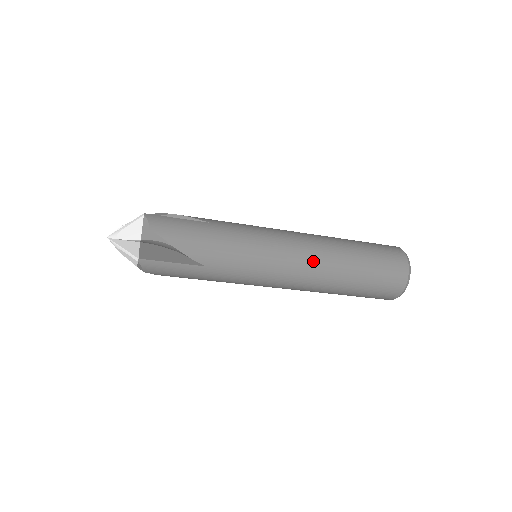
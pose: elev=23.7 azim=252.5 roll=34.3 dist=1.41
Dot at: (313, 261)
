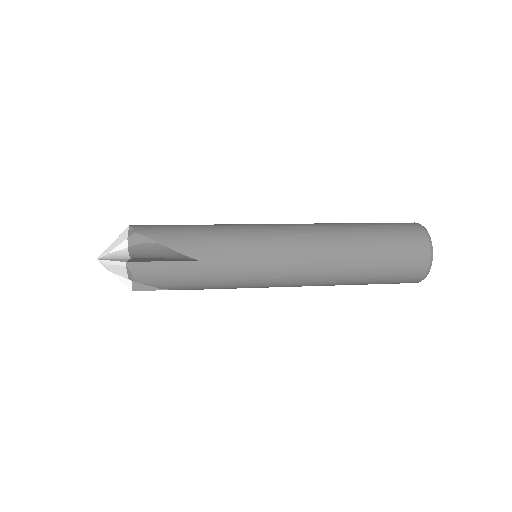
Dot at: (314, 238)
